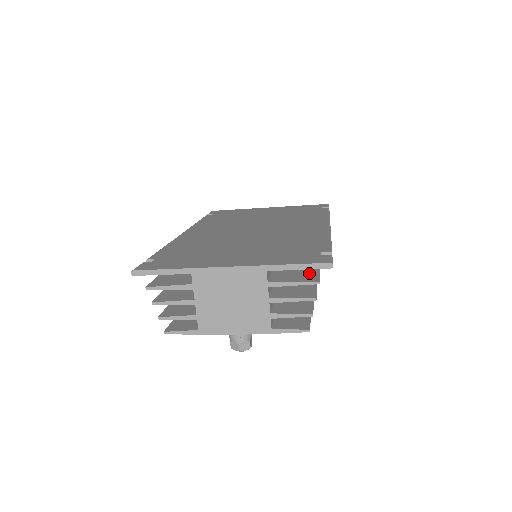
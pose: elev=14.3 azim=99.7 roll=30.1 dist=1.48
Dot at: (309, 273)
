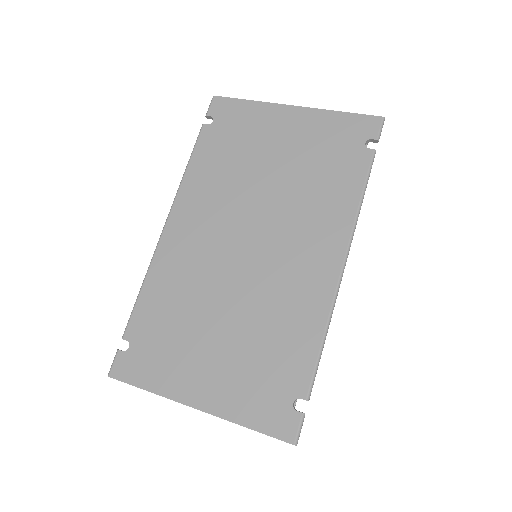
Dot at: occluded
